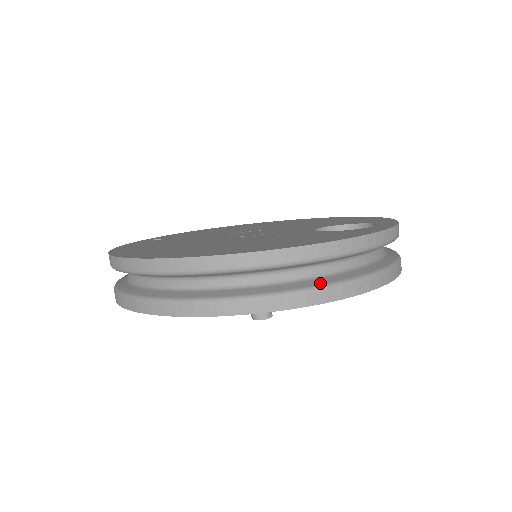
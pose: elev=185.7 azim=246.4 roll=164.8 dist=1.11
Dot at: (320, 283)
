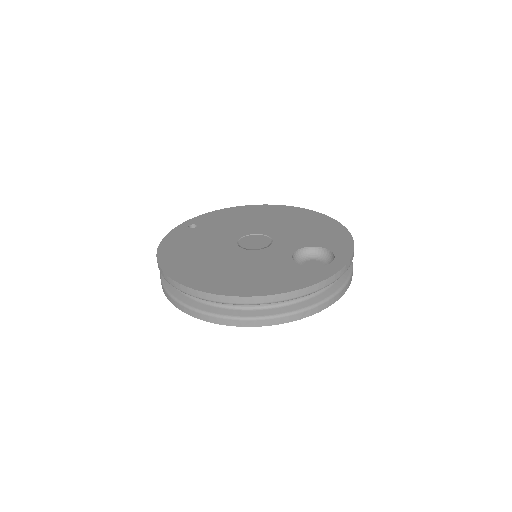
Dot at: (275, 313)
